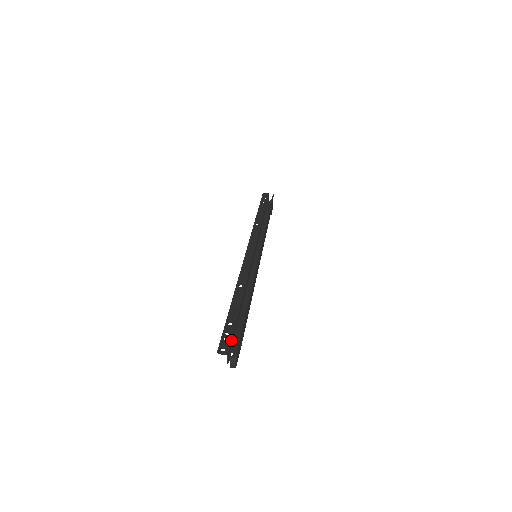
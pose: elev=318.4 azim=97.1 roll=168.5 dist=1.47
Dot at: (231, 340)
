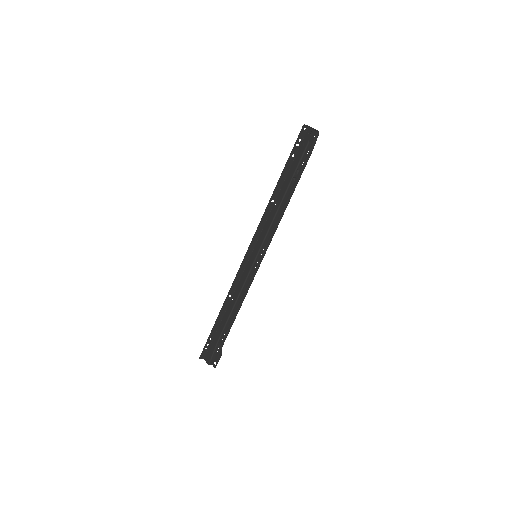
Dot at: (302, 140)
